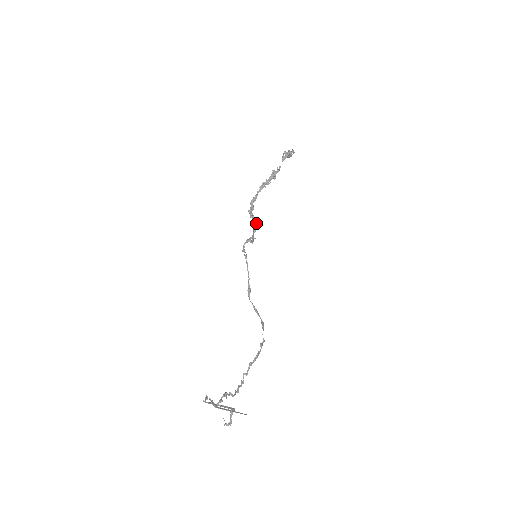
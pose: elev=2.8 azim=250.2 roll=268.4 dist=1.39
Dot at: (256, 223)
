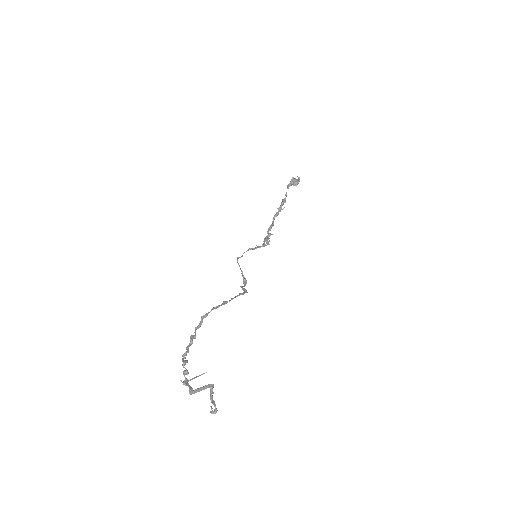
Dot at: (265, 239)
